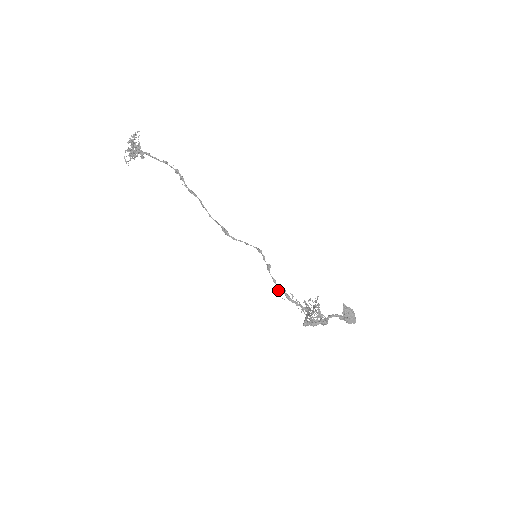
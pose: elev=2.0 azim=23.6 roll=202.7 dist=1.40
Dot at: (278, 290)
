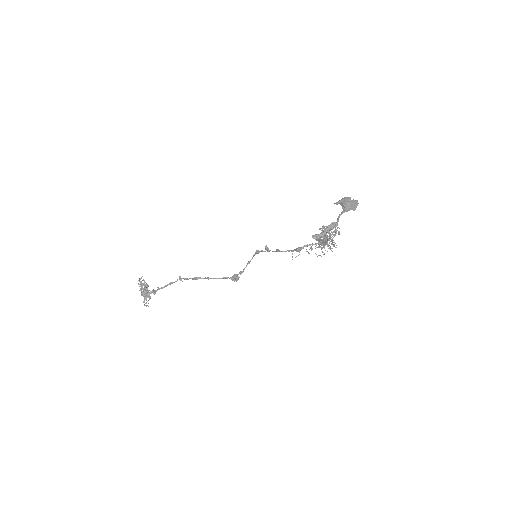
Dot at: (292, 259)
